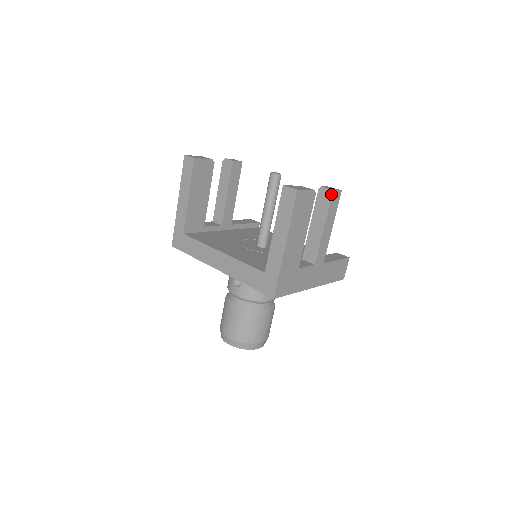
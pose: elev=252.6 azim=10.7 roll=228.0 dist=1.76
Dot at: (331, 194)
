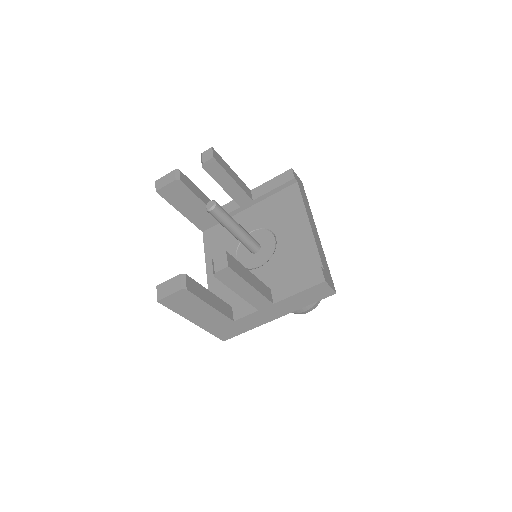
Dot at: (214, 276)
